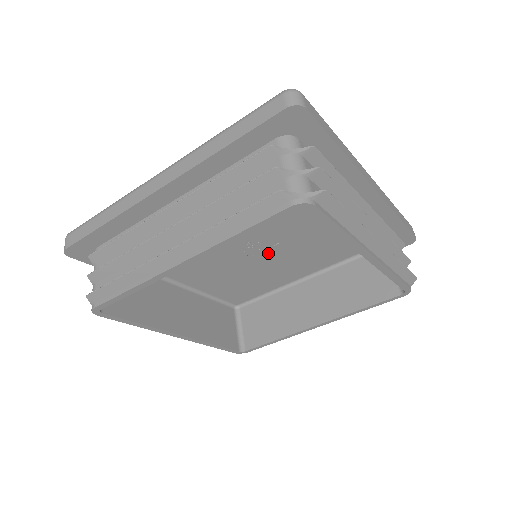
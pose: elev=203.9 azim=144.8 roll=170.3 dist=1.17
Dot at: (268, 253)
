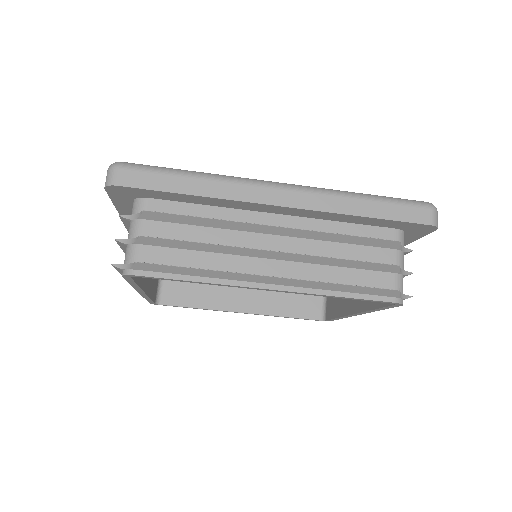
Dot at: occluded
